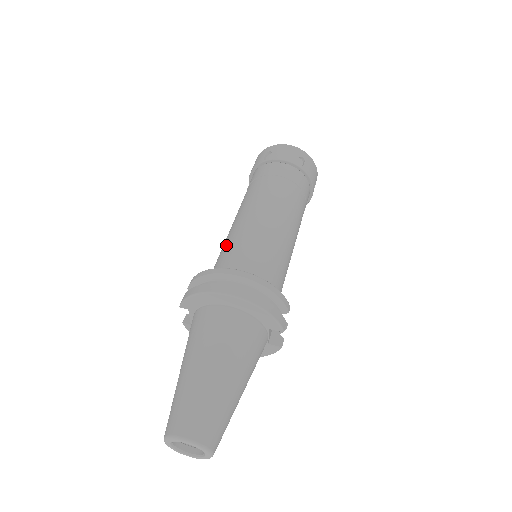
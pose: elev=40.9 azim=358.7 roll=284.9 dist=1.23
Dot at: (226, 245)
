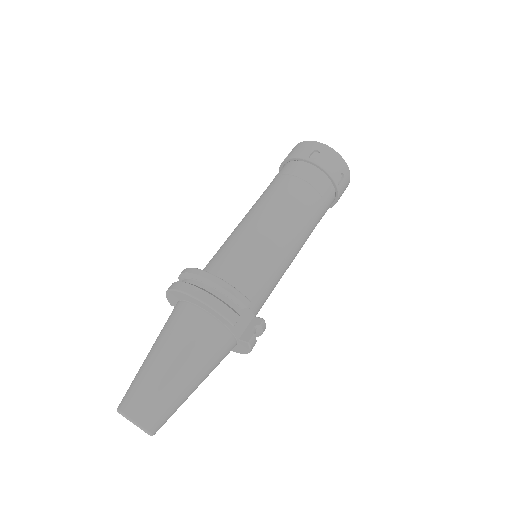
Dot at: occluded
